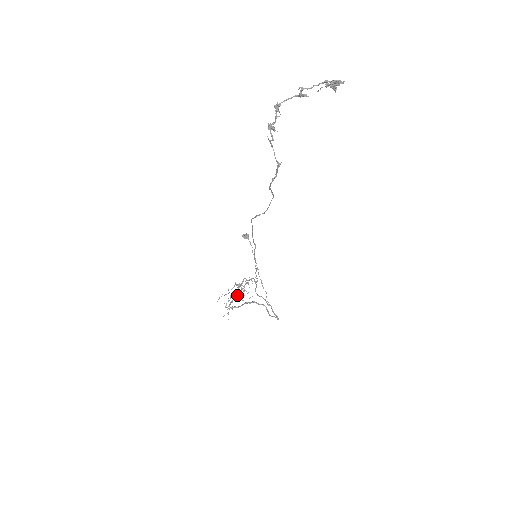
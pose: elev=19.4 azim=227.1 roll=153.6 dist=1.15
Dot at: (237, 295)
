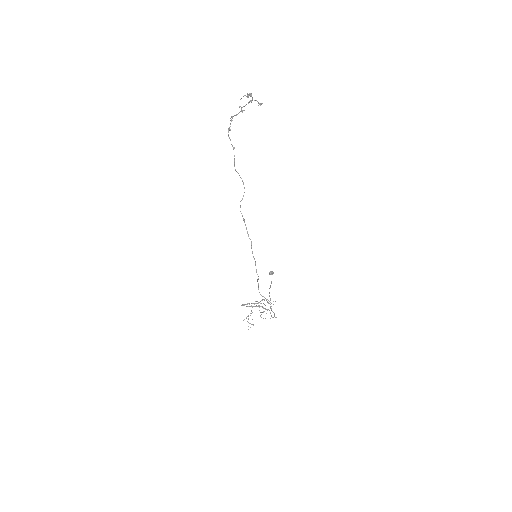
Dot at: (252, 303)
